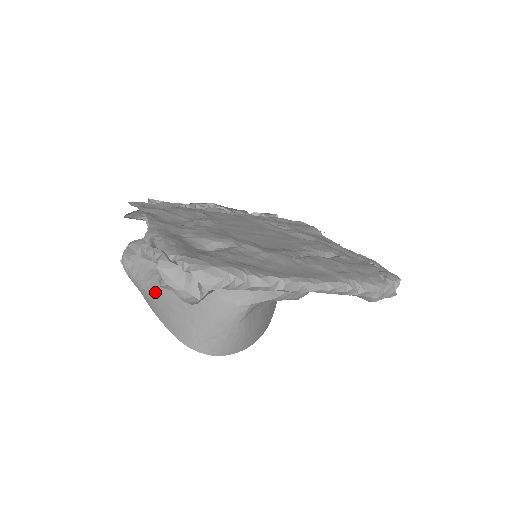
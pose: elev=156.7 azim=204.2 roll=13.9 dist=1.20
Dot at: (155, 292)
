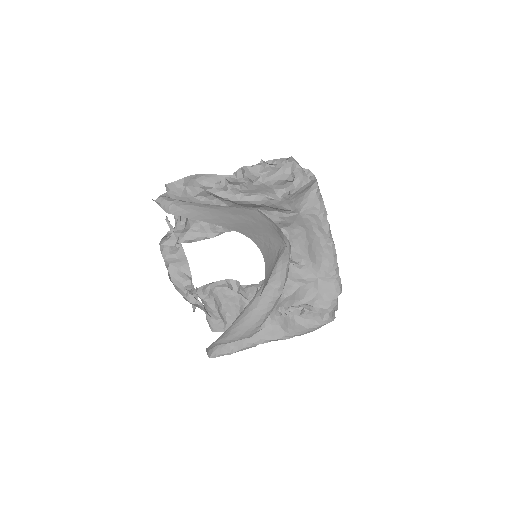
Dot at: (214, 207)
